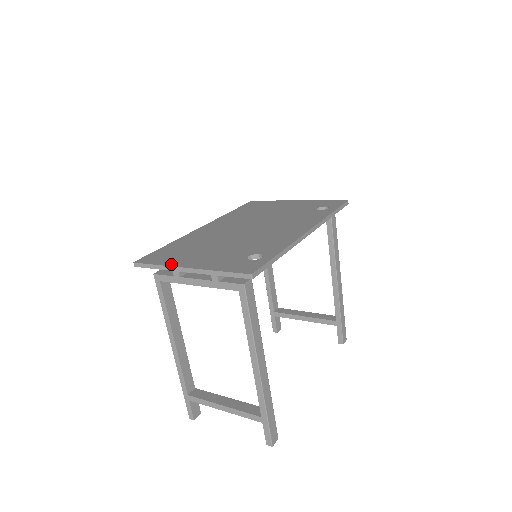
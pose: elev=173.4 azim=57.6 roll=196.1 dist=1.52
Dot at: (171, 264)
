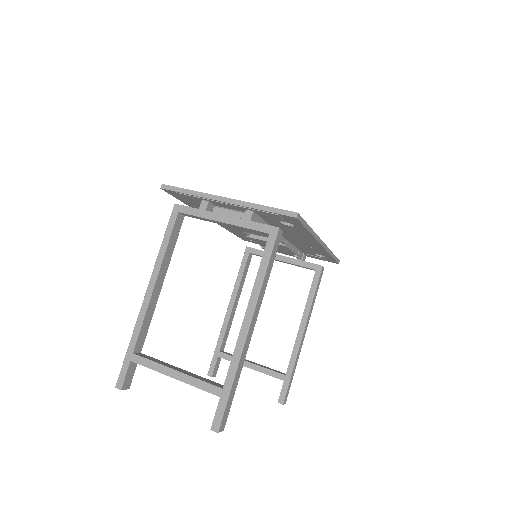
Dot at: (206, 193)
